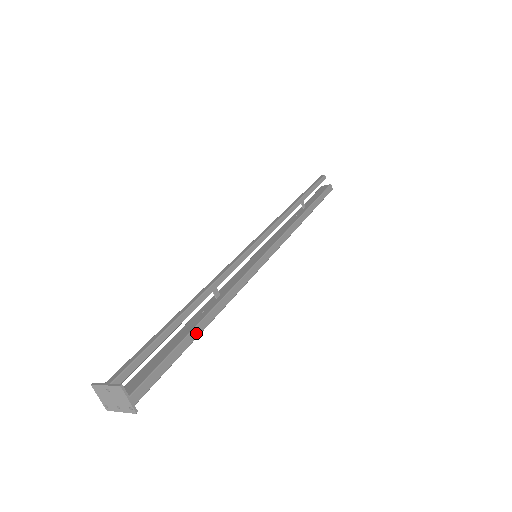
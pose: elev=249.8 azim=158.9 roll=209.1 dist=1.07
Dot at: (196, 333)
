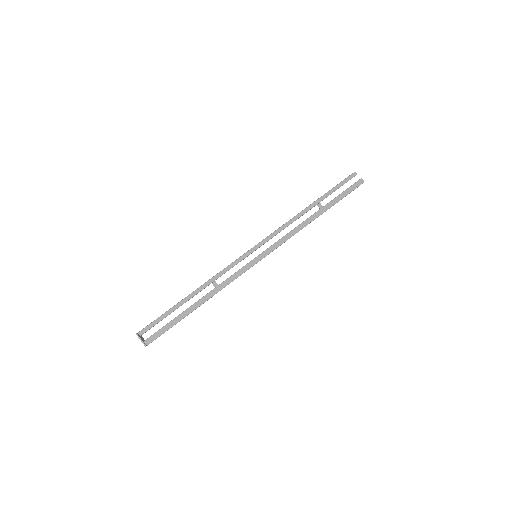
Dot at: (192, 309)
